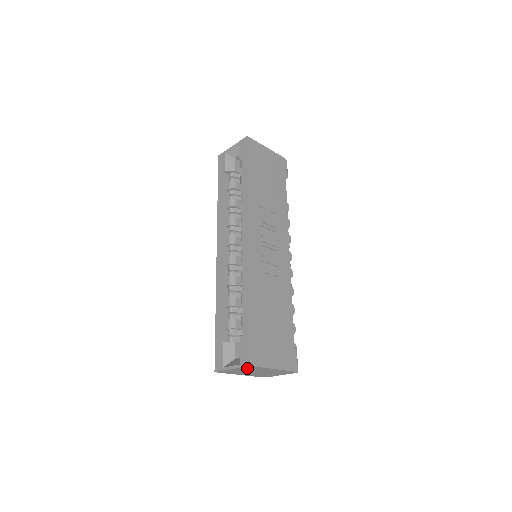
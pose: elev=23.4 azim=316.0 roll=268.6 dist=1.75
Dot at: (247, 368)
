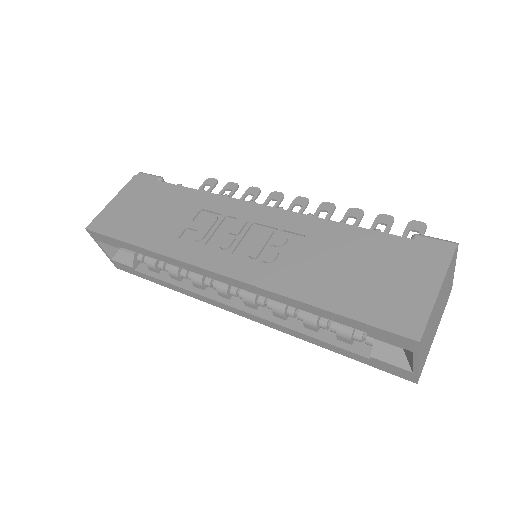
Dot at: (424, 340)
